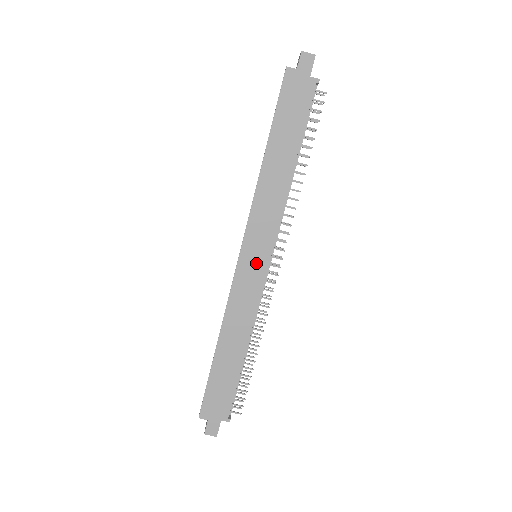
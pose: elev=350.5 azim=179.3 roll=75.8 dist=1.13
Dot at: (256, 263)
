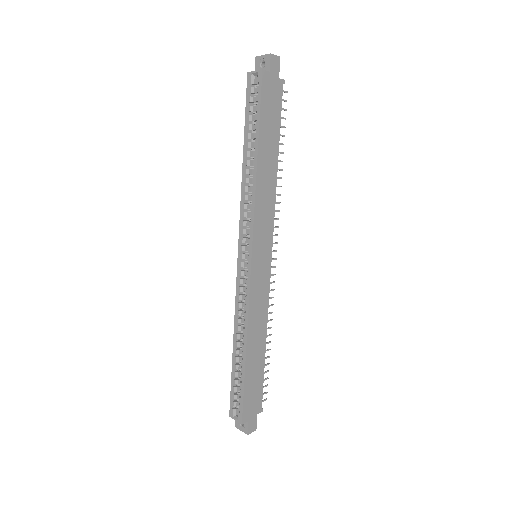
Dot at: (263, 262)
